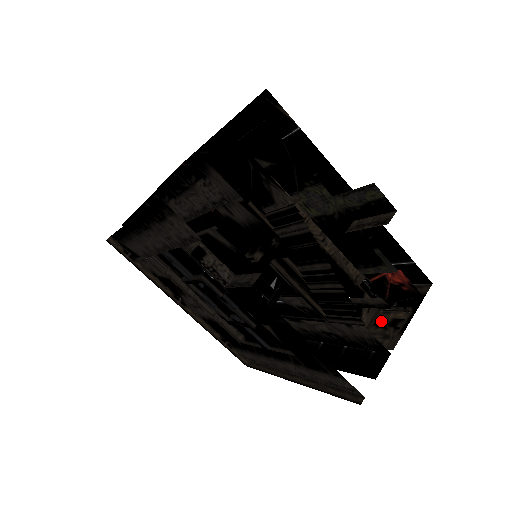
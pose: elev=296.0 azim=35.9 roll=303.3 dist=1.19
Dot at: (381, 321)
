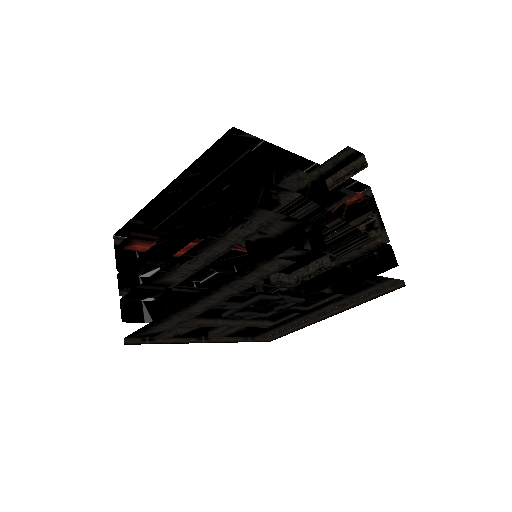
Dot at: occluded
